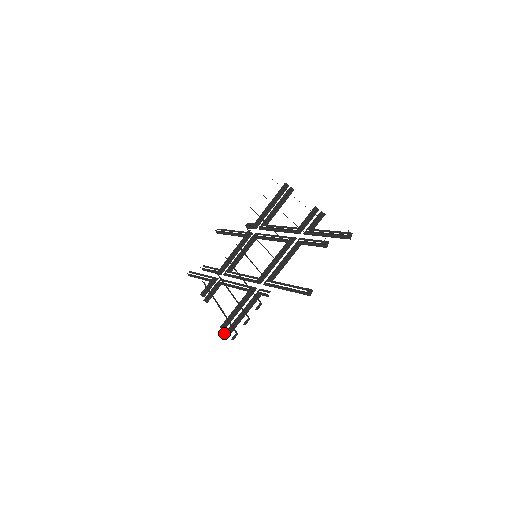
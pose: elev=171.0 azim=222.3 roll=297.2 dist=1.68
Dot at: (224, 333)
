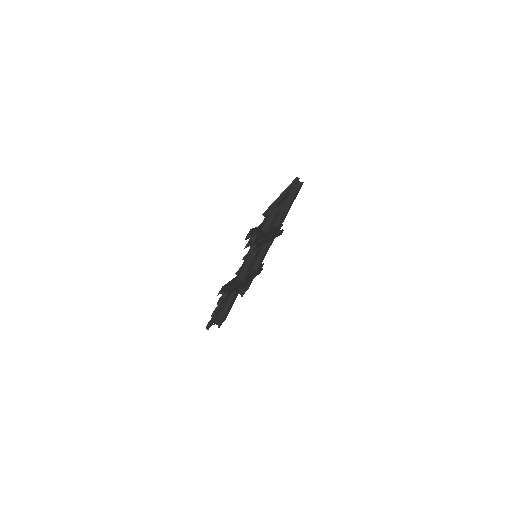
Dot at: (216, 323)
